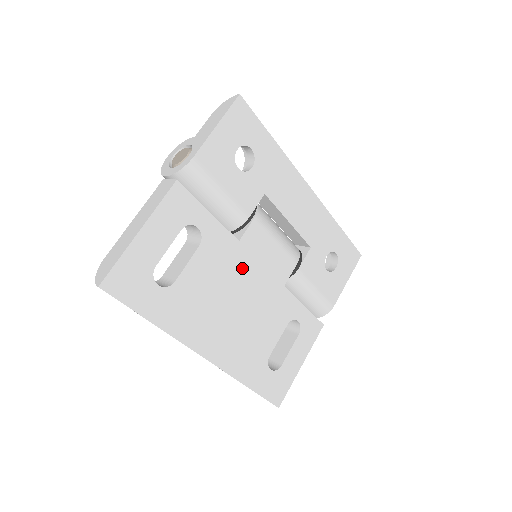
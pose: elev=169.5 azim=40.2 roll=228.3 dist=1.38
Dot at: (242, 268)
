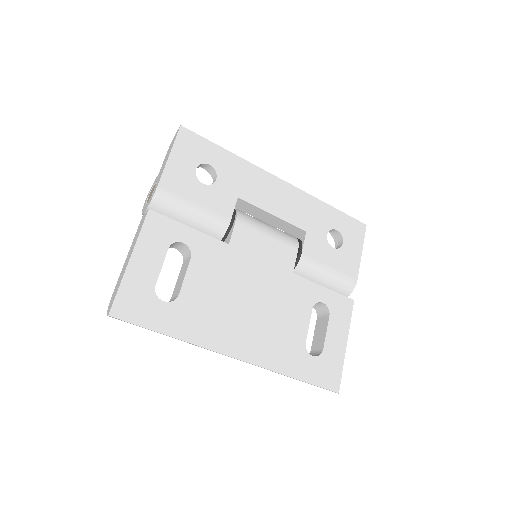
Dot at: (242, 267)
